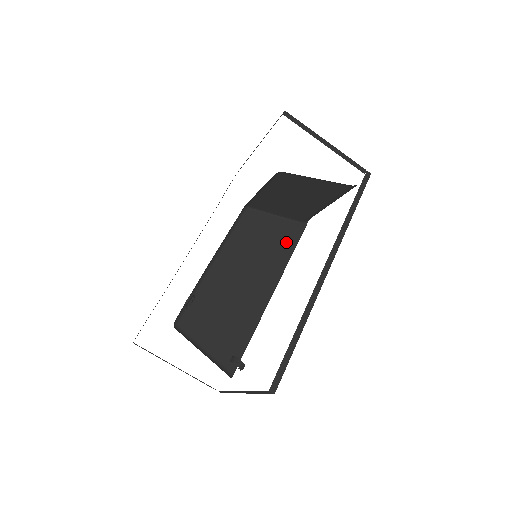
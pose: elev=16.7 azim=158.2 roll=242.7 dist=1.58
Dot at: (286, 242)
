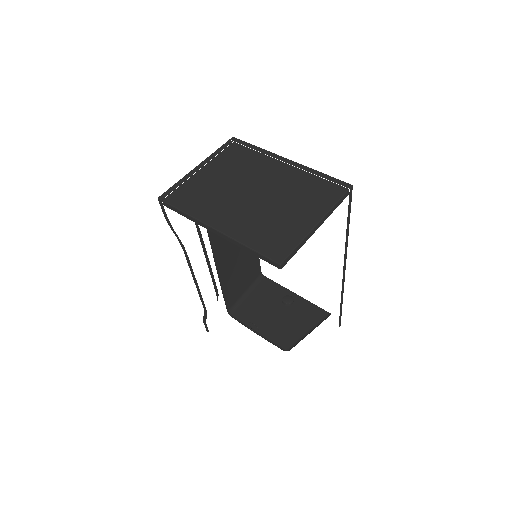
Dot at: occluded
